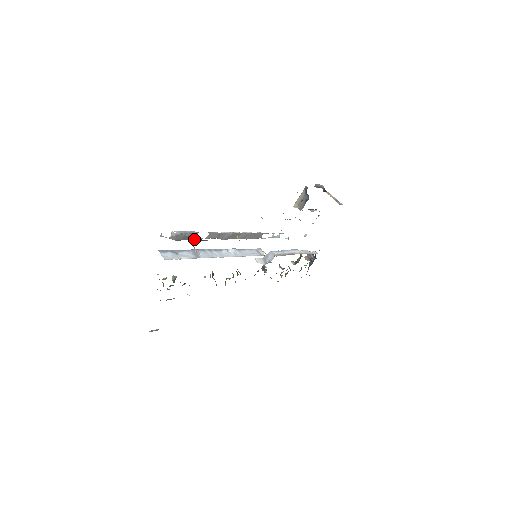
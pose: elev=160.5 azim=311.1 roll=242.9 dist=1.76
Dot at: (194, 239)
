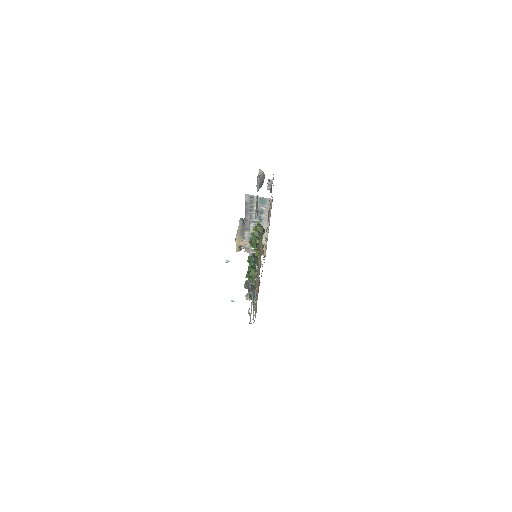
Dot at: (270, 182)
